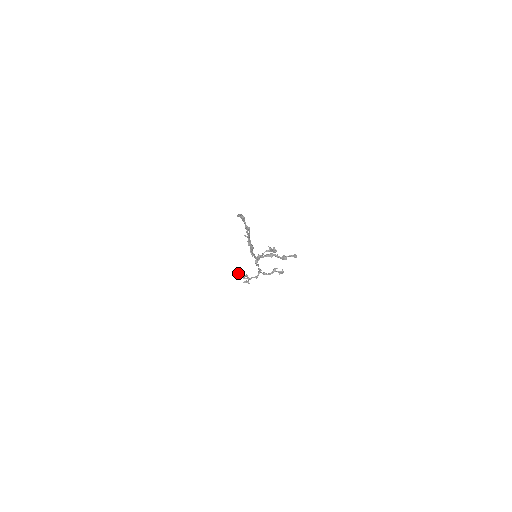
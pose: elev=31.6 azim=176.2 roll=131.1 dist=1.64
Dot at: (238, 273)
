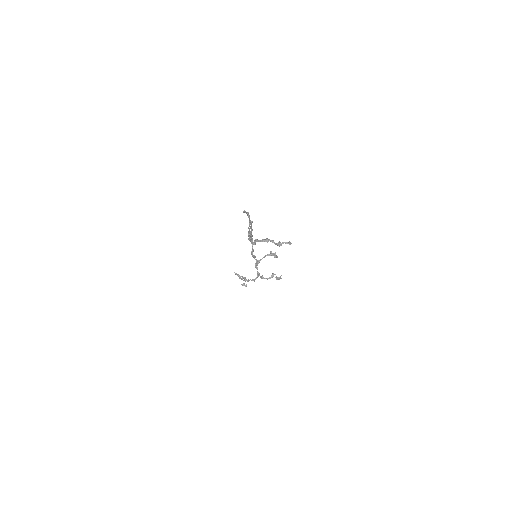
Dot at: (237, 275)
